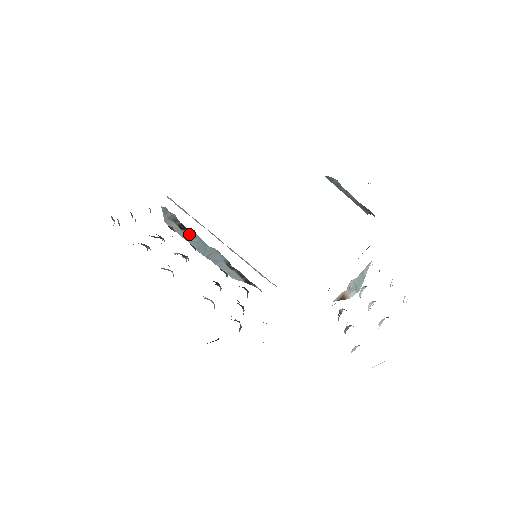
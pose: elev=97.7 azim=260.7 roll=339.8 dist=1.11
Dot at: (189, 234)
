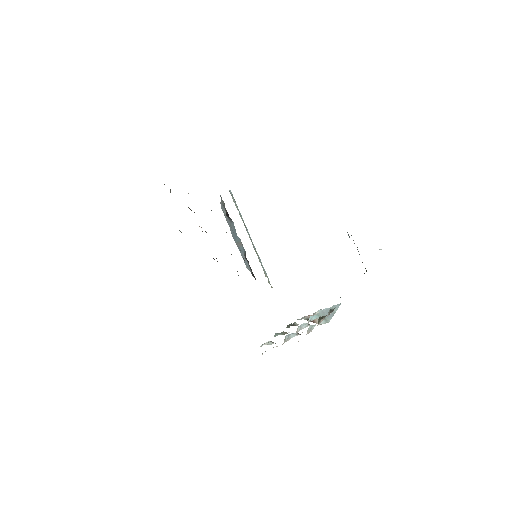
Dot at: (231, 222)
